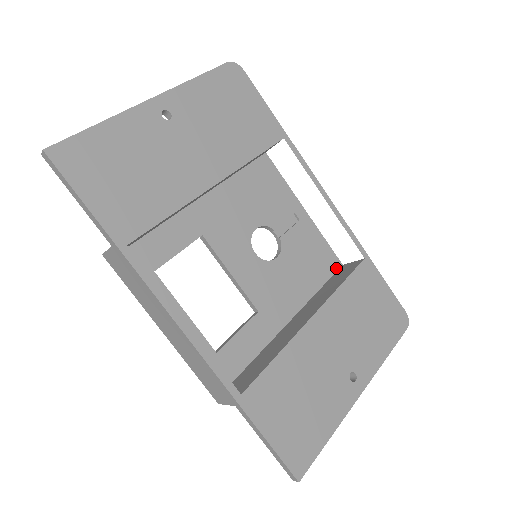
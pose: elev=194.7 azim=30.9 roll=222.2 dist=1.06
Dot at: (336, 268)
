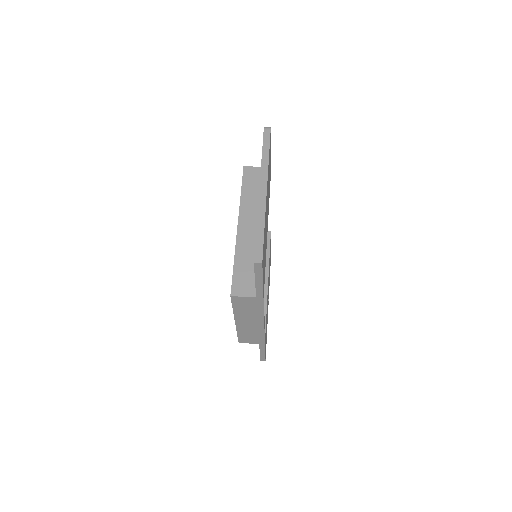
Dot at: occluded
